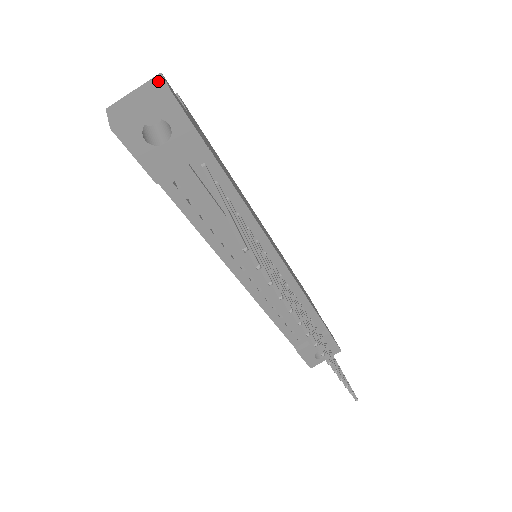
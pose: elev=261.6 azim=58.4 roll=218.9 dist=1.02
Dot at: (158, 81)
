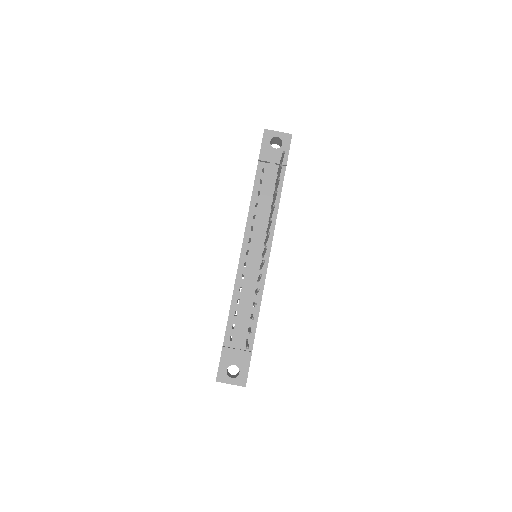
Dot at: occluded
